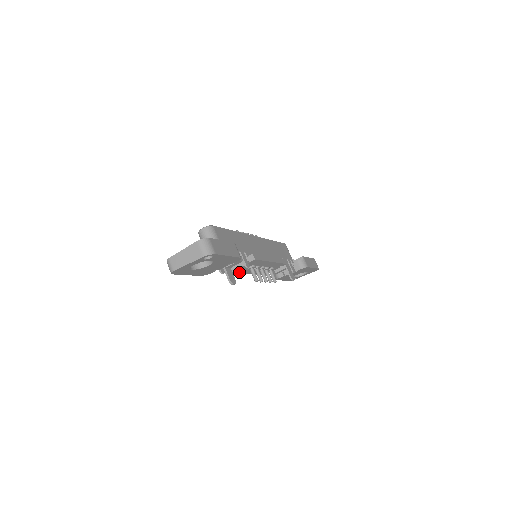
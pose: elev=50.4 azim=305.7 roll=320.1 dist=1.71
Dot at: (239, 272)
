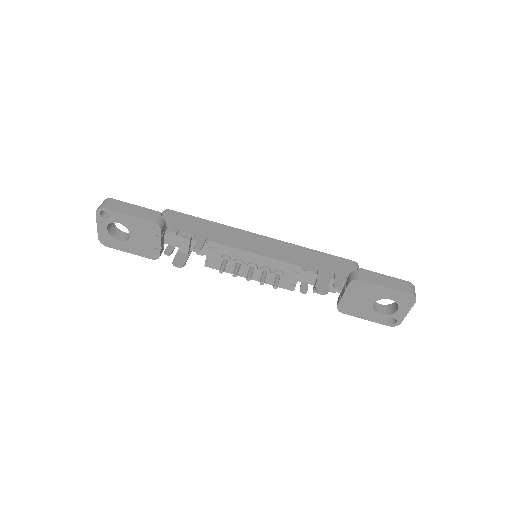
Dot at: occluded
